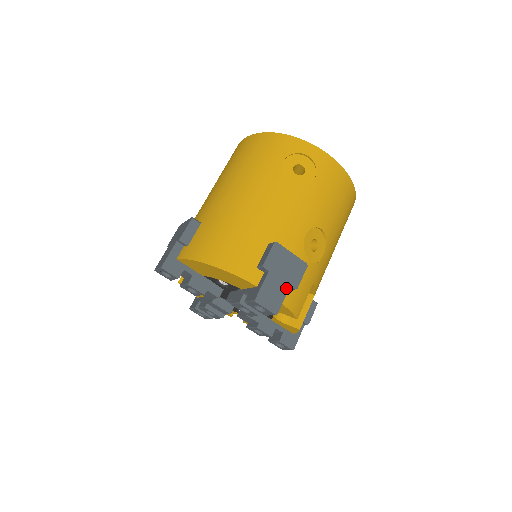
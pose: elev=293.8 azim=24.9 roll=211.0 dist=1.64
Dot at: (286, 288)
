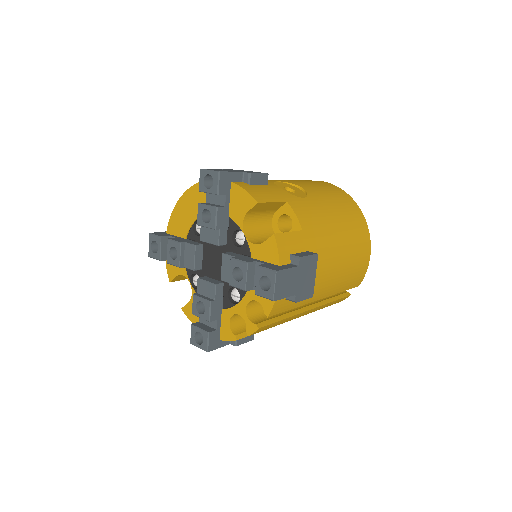
Dot at: (238, 172)
